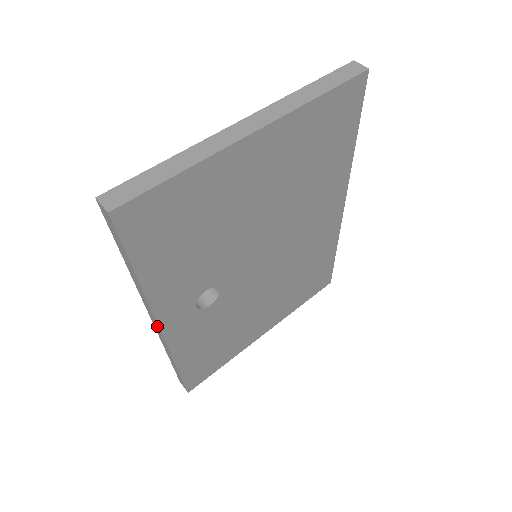
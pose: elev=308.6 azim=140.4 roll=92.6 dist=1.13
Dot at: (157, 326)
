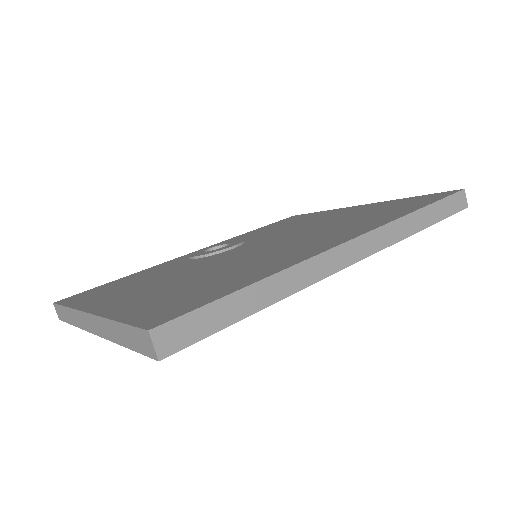
Dot at: occluded
